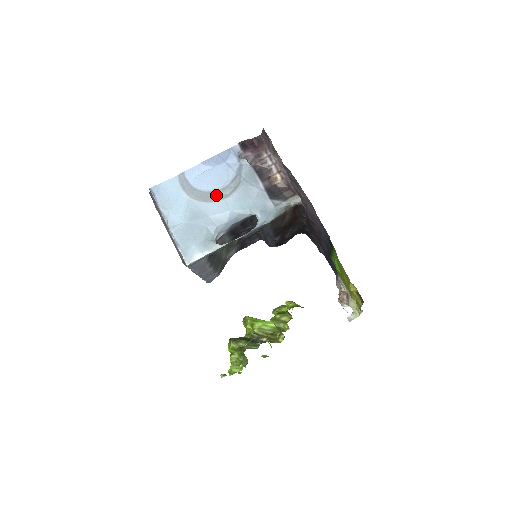
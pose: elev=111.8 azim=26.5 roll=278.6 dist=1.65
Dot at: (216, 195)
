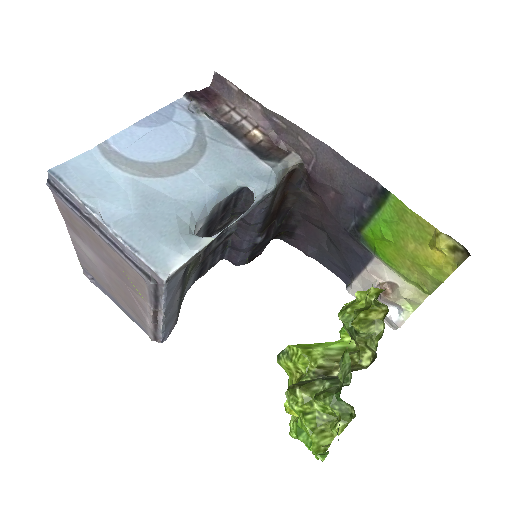
Dot at: (175, 165)
